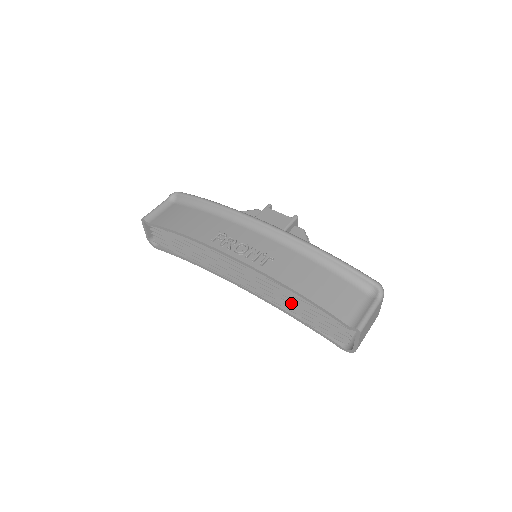
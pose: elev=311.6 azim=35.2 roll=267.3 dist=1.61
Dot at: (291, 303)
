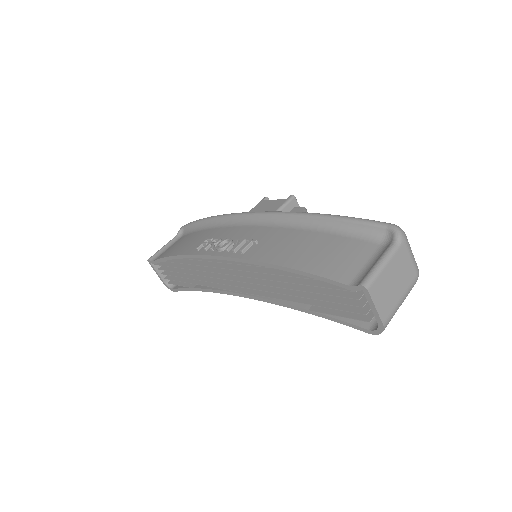
Dot at: (287, 288)
